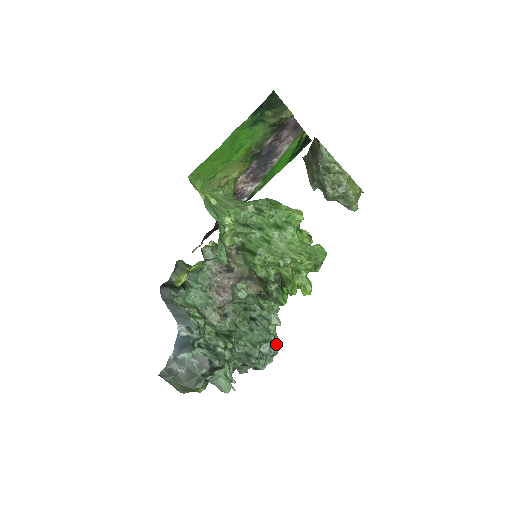
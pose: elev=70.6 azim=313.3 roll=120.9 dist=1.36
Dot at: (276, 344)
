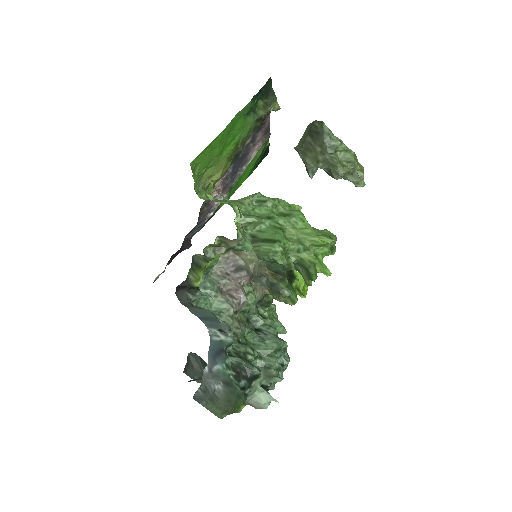
Dot at: (287, 353)
